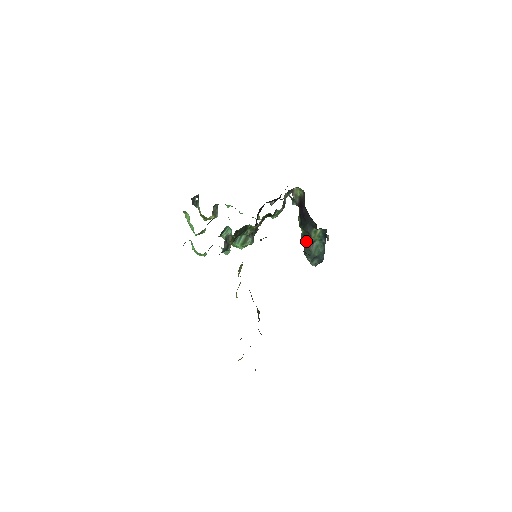
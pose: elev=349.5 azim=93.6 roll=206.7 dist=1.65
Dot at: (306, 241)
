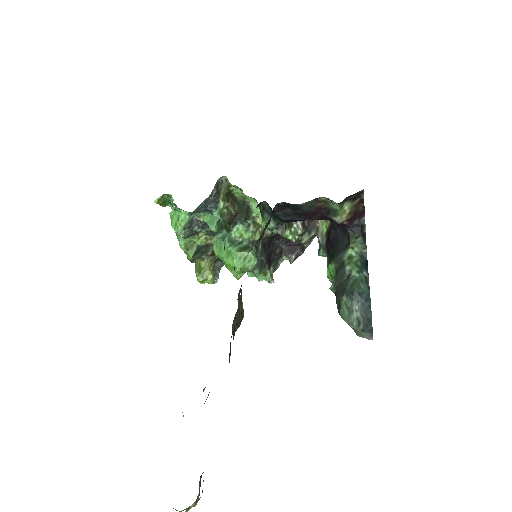
Dot at: (338, 280)
